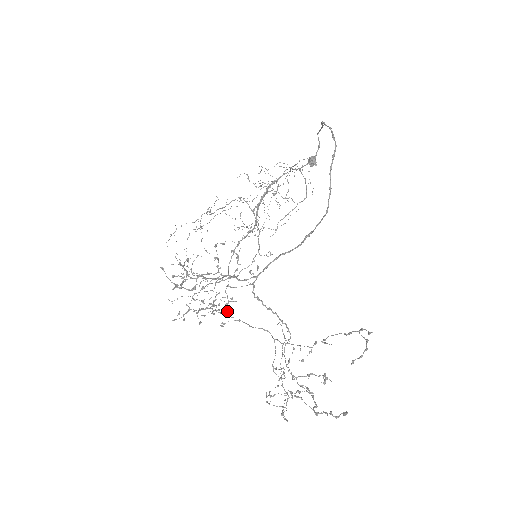
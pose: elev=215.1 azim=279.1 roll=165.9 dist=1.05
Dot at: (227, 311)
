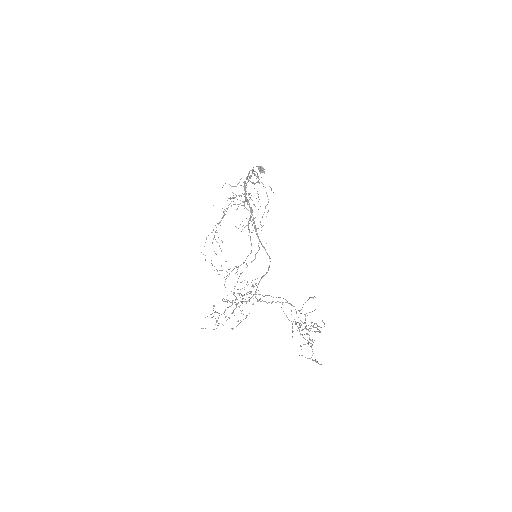
Dot at: occluded
